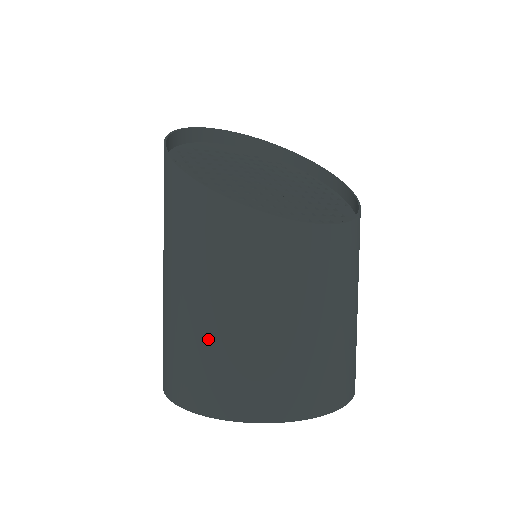
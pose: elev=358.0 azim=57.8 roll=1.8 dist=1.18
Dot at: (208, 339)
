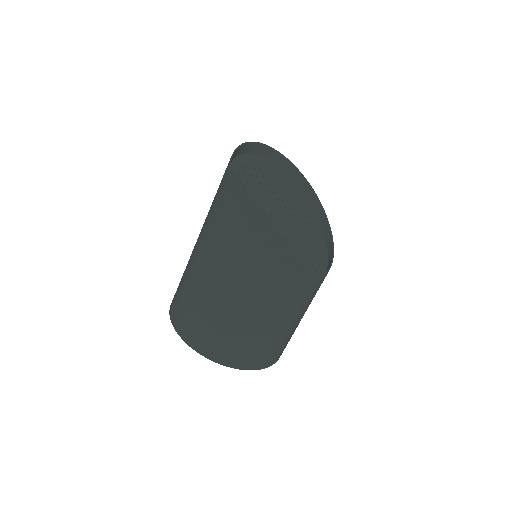
Dot at: (221, 321)
